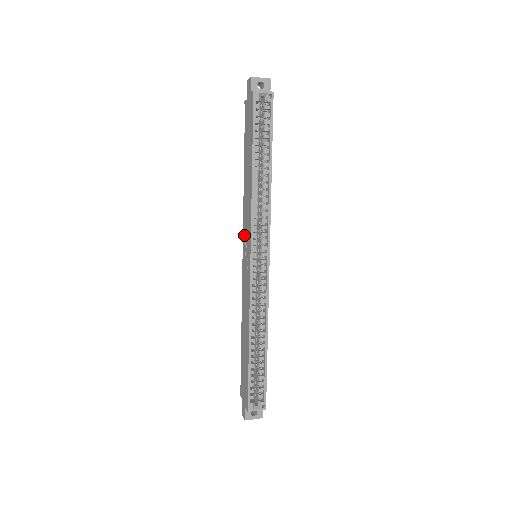
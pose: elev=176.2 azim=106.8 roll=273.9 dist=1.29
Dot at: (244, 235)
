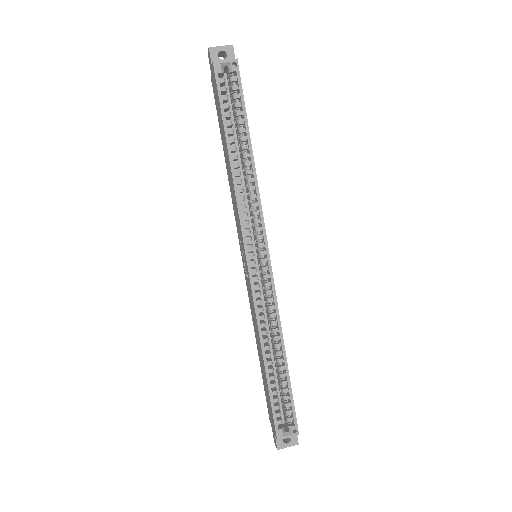
Dot at: (238, 234)
